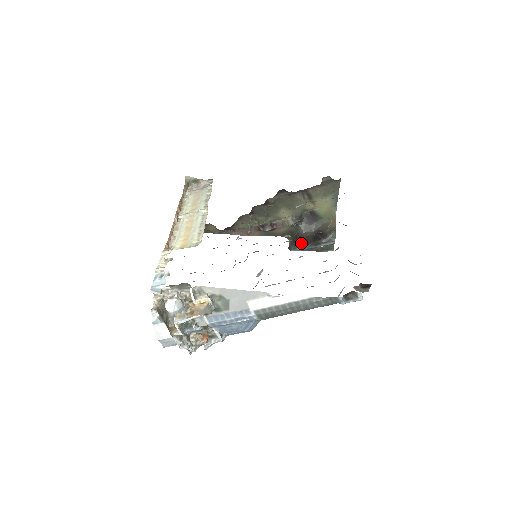
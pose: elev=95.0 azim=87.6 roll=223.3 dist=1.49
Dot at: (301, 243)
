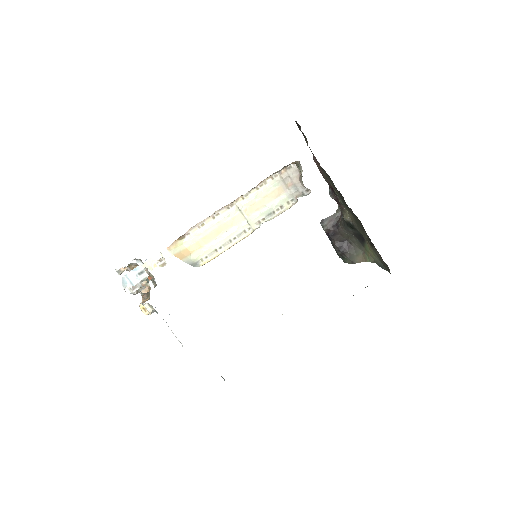
Dot at: (331, 231)
